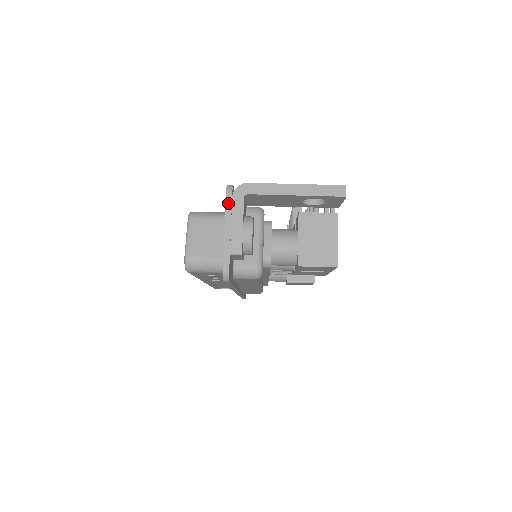
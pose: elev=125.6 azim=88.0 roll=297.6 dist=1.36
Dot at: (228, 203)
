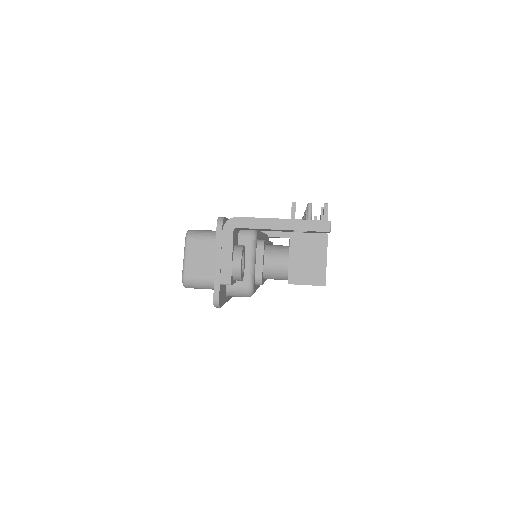
Dot at: (218, 236)
